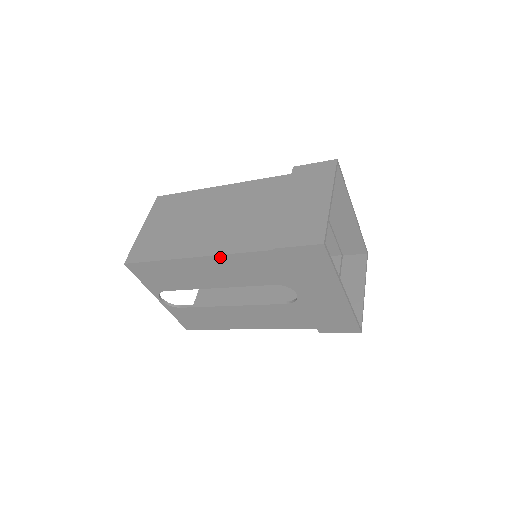
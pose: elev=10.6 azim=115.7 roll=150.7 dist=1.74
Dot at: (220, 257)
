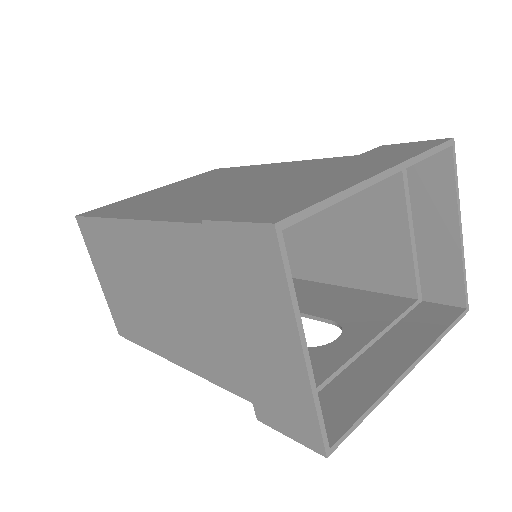
Dot at: occluded
